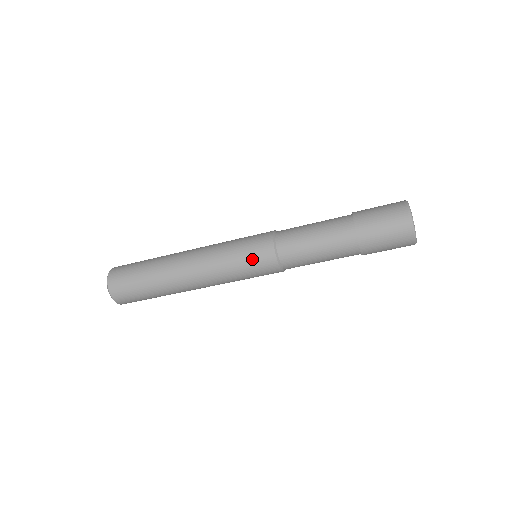
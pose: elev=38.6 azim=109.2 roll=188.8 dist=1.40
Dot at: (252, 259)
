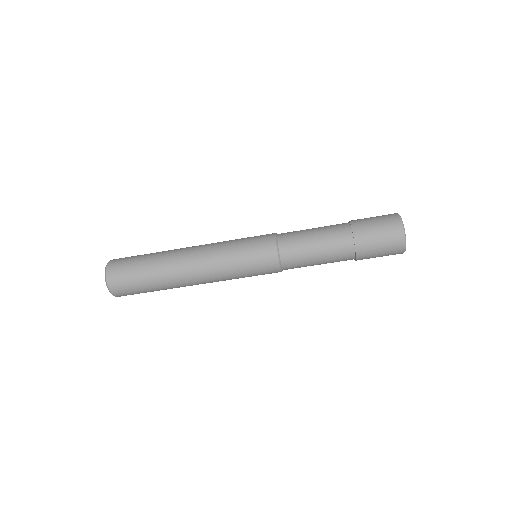
Dot at: (256, 263)
